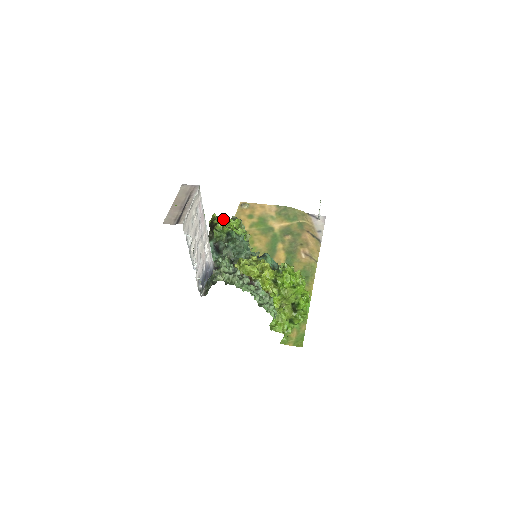
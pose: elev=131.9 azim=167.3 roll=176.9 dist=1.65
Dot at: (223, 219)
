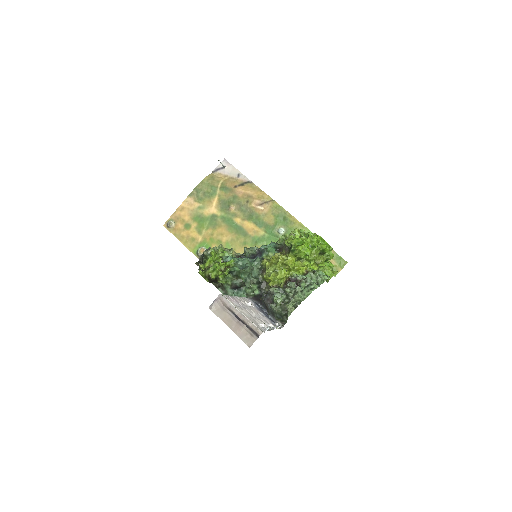
Dot at: (212, 268)
